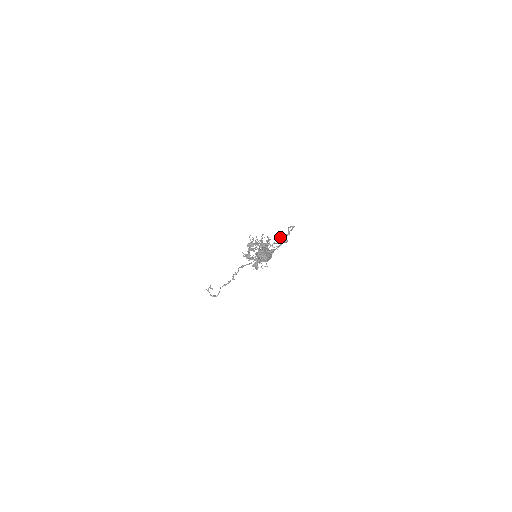
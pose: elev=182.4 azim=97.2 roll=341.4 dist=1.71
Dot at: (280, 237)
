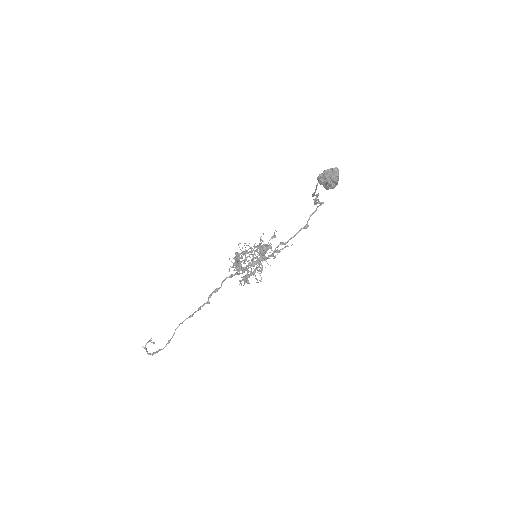
Dot at: (317, 199)
